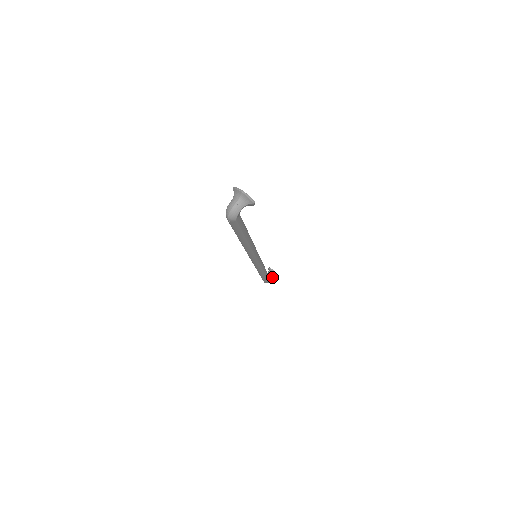
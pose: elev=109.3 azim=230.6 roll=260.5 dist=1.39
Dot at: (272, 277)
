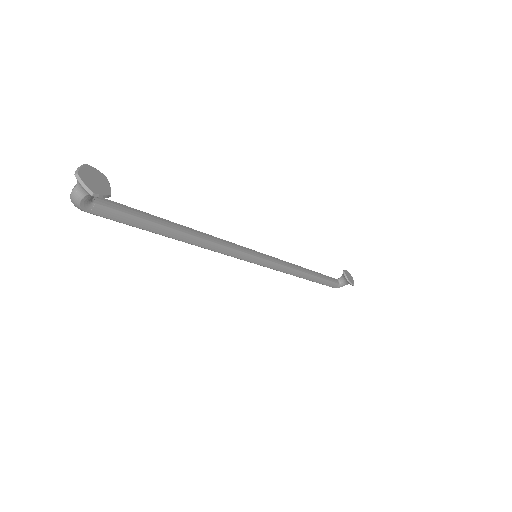
Dot at: (343, 283)
